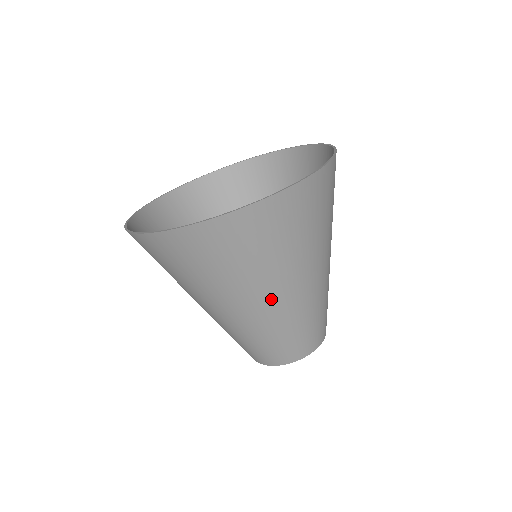
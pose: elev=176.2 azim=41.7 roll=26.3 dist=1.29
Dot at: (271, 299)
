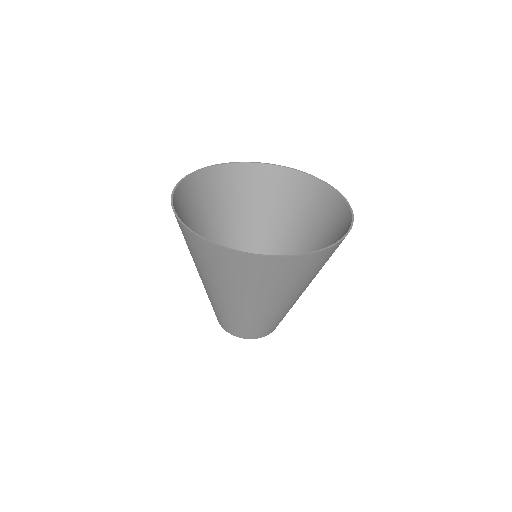
Dot at: occluded
